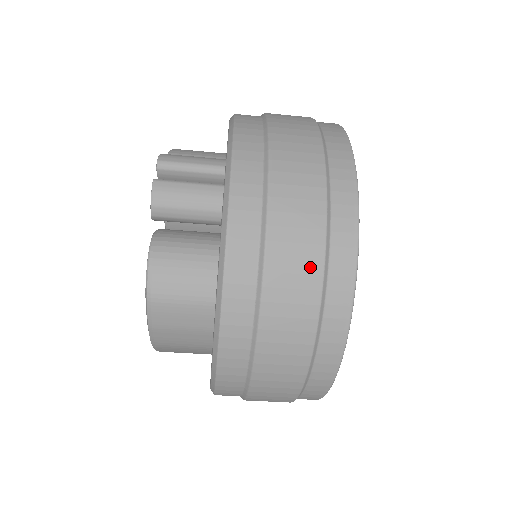
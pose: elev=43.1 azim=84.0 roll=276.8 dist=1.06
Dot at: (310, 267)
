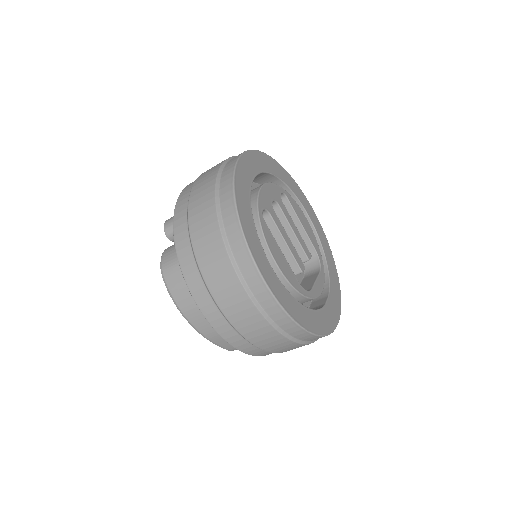
Dot at: (208, 197)
